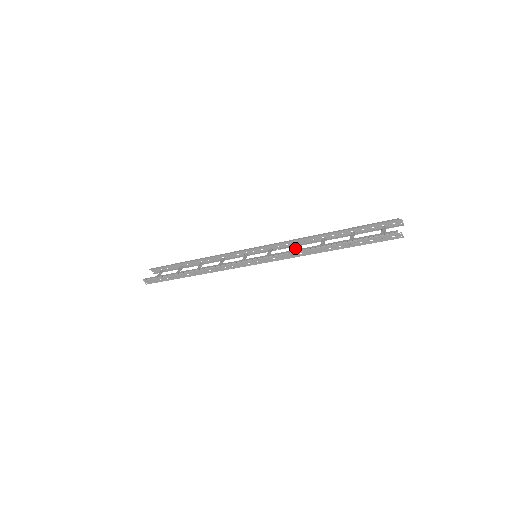
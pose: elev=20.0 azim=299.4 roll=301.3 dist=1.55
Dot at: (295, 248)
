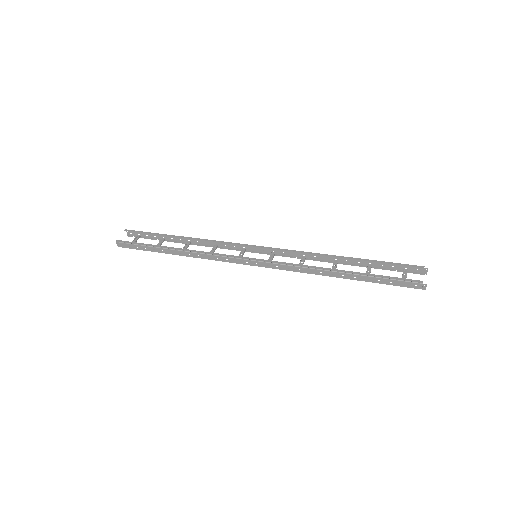
Dot at: (303, 261)
